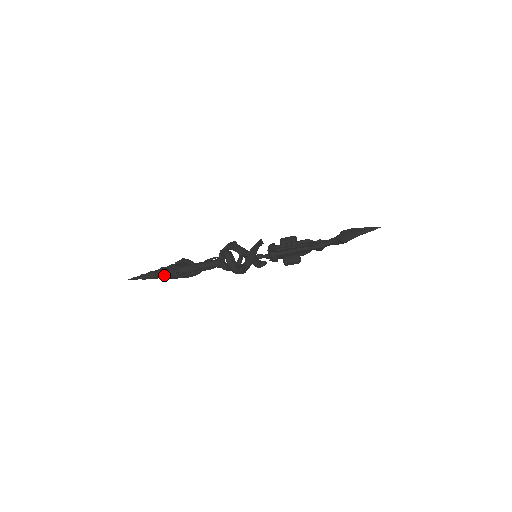
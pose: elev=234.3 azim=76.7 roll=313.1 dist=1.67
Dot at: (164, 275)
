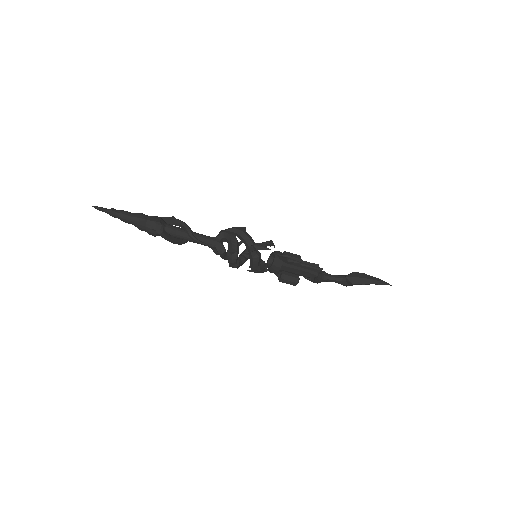
Dot at: (144, 223)
